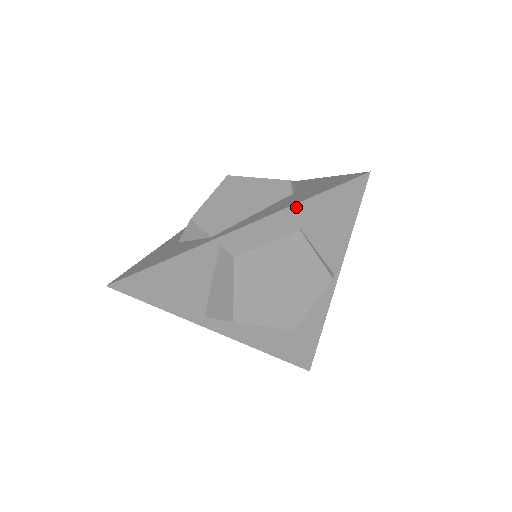
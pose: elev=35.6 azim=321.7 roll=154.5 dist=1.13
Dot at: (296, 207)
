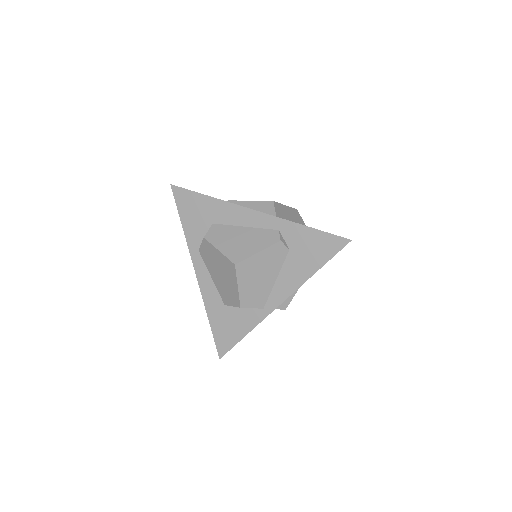
Dot at: (311, 275)
